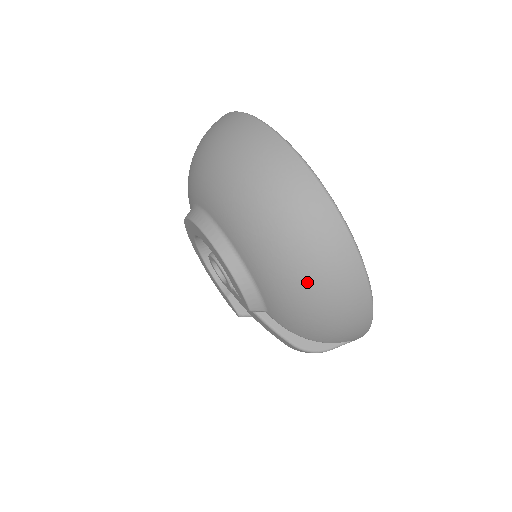
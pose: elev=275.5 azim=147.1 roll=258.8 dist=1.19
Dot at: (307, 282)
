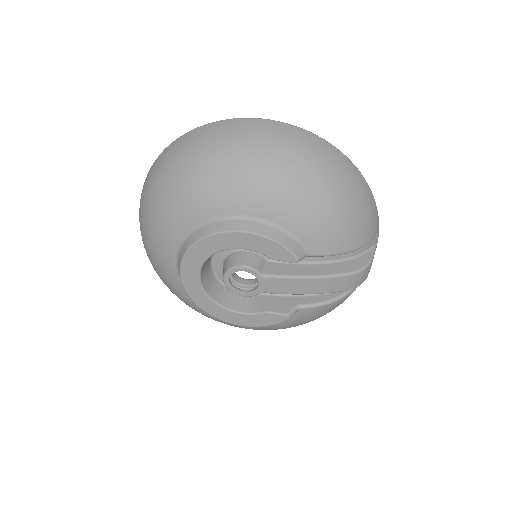
Dot at: (315, 179)
